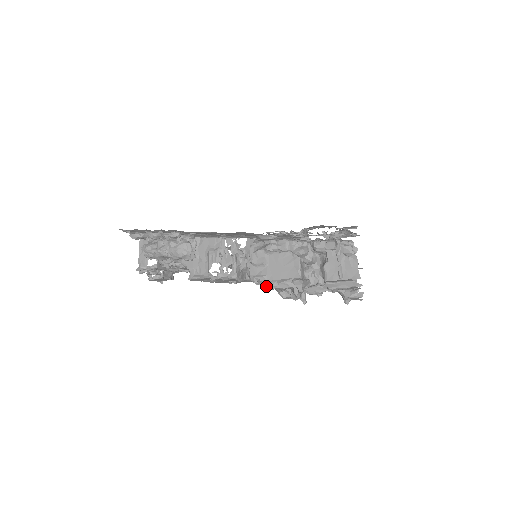
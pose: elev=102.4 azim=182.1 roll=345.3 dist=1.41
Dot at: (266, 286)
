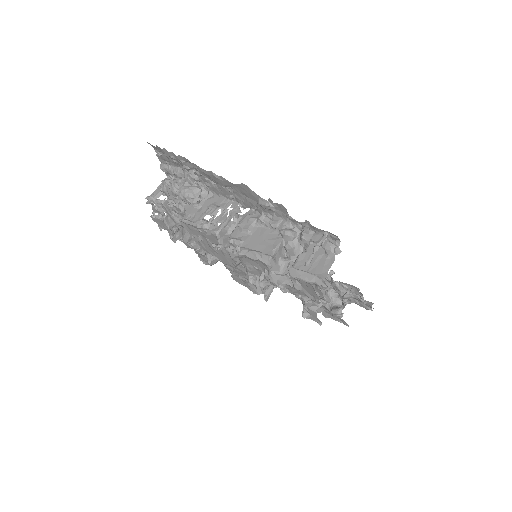
Dot at: (237, 249)
